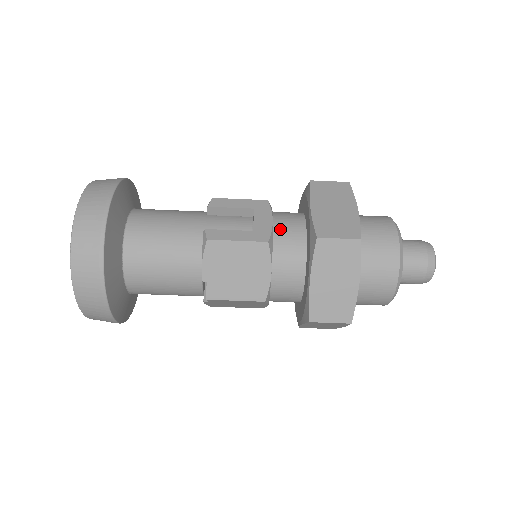
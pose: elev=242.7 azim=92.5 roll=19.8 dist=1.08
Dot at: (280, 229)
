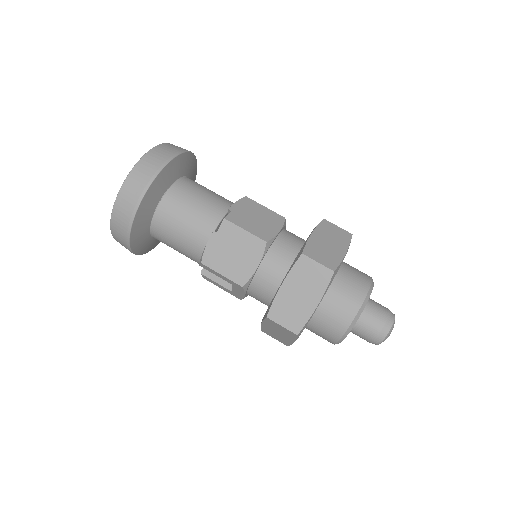
Dot at: occluded
